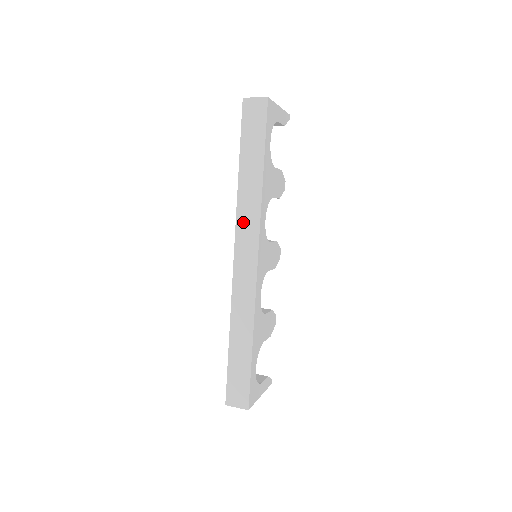
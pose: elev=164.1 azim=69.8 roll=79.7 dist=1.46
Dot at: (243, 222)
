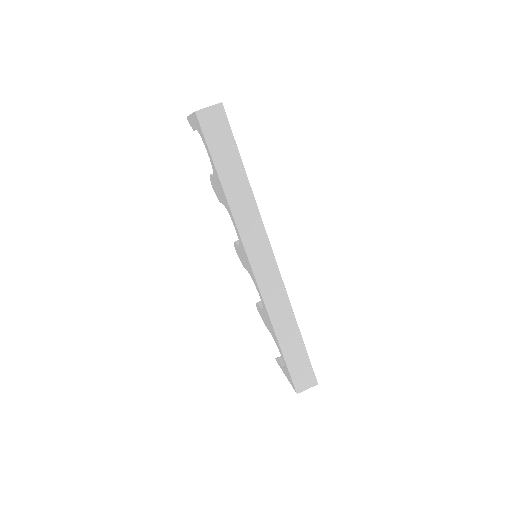
Dot at: (247, 232)
